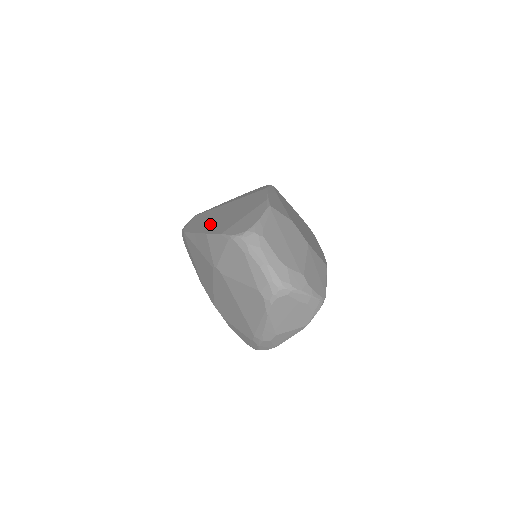
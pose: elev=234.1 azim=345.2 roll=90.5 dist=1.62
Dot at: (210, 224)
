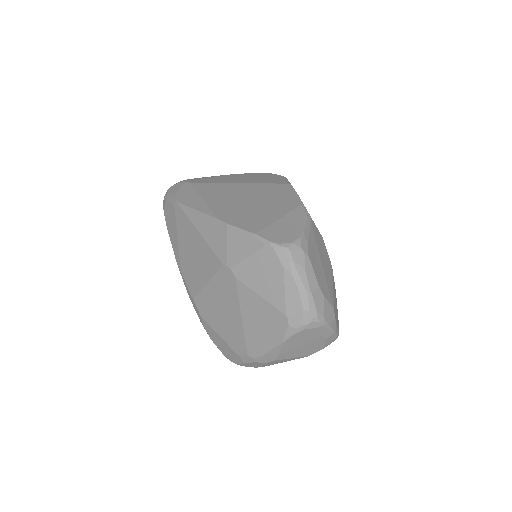
Dot at: (225, 209)
